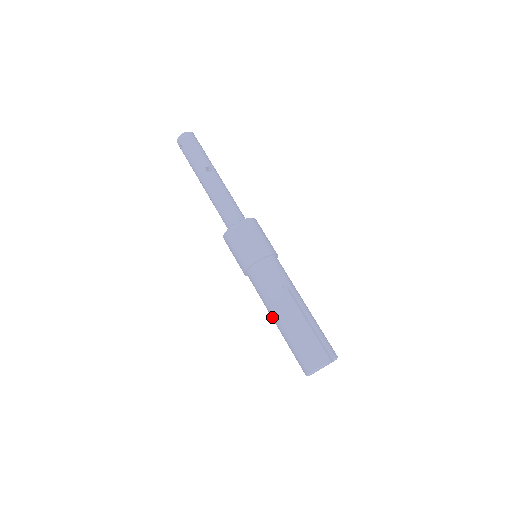
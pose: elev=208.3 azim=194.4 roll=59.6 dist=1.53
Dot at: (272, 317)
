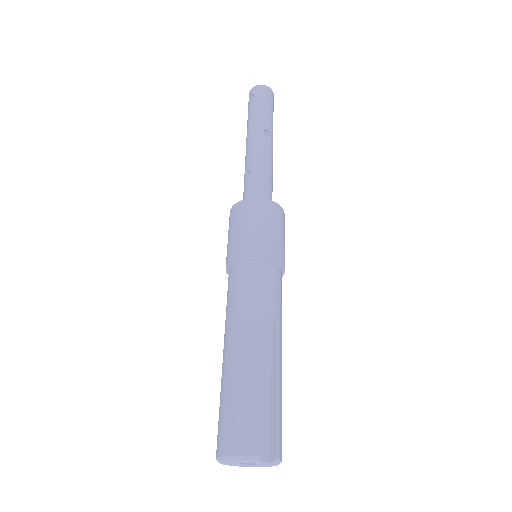
Dot at: (226, 340)
